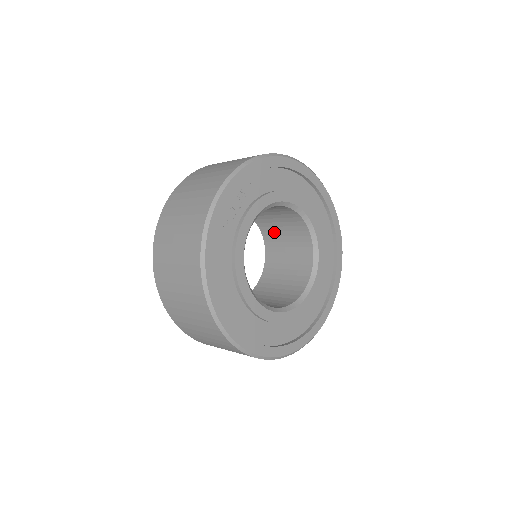
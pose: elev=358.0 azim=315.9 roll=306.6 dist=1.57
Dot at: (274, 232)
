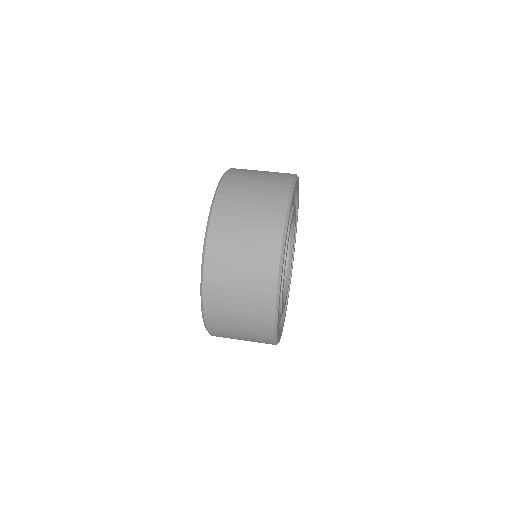
Dot at: occluded
